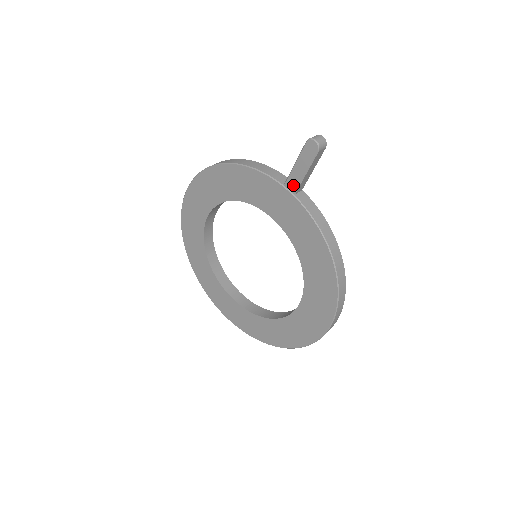
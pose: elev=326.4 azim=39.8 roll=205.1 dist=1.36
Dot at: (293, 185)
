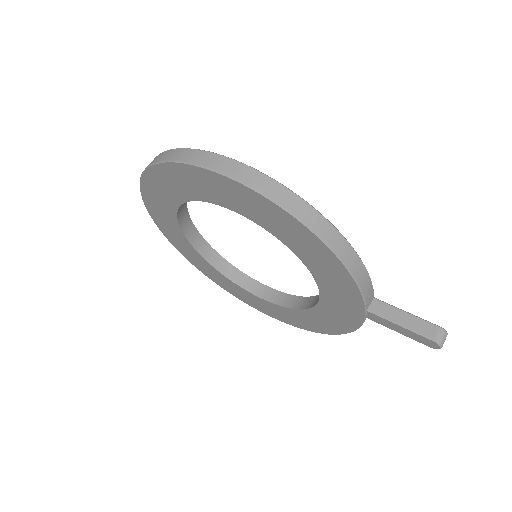
Dot at: (375, 319)
